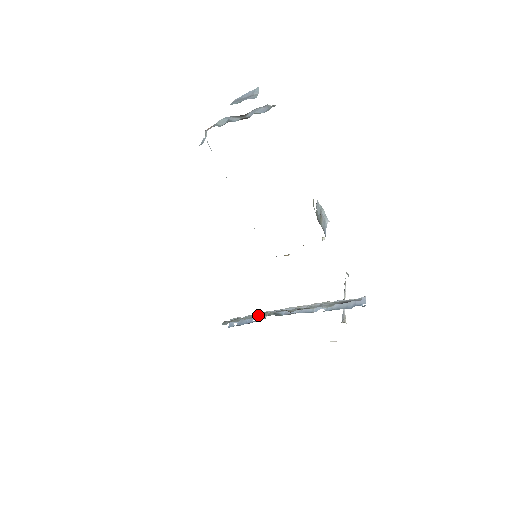
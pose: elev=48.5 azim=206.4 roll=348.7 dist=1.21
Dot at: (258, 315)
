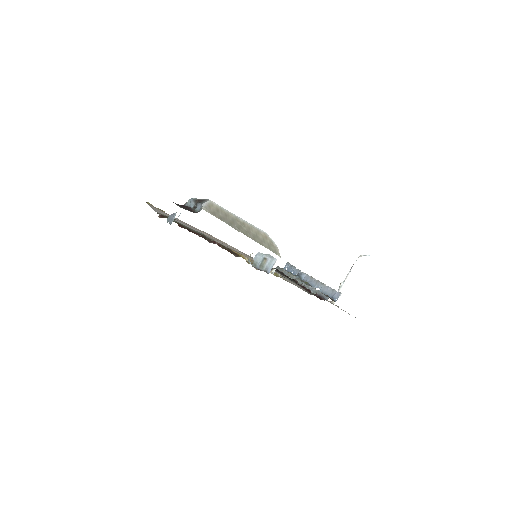
Dot at: (288, 274)
